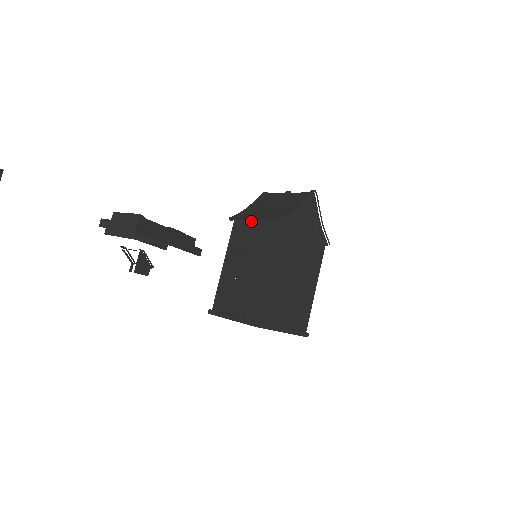
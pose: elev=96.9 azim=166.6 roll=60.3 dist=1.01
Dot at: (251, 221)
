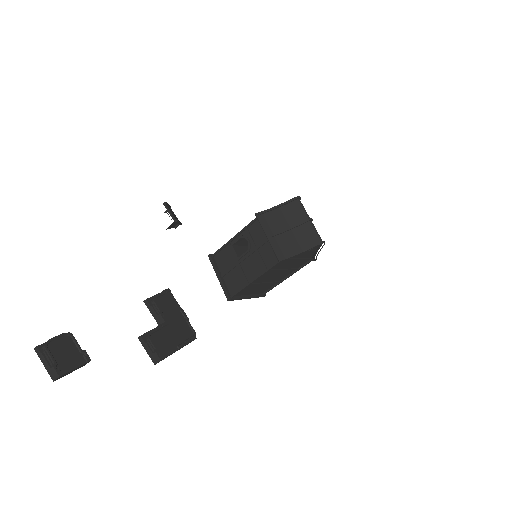
Dot at: (268, 231)
